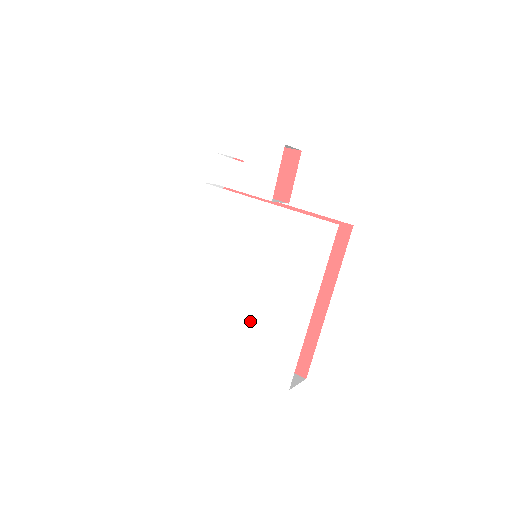
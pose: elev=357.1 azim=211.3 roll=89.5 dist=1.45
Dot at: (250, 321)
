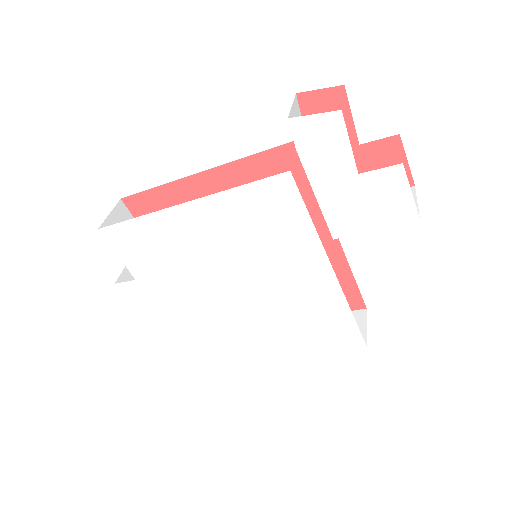
Dot at: (197, 315)
